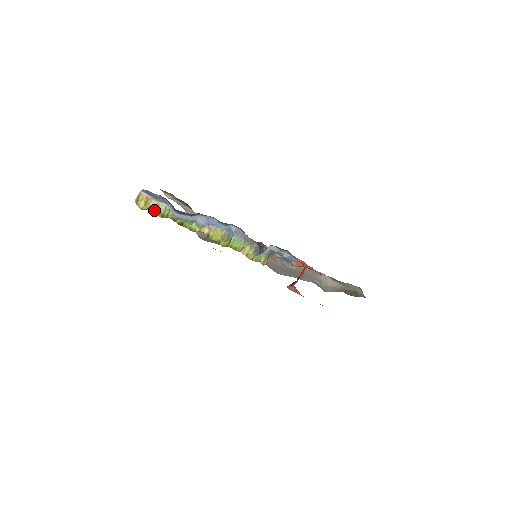
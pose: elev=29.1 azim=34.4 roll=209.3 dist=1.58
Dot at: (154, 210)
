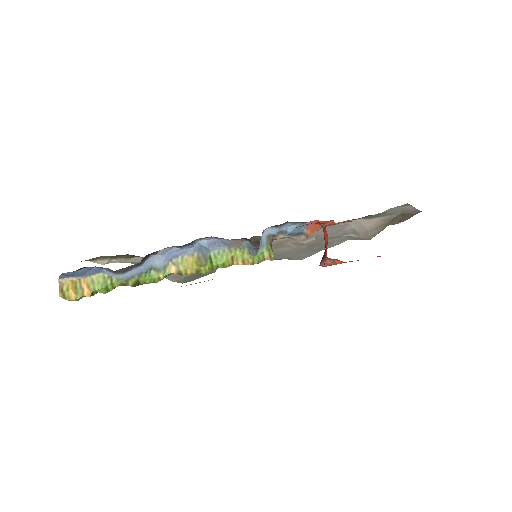
Dot at: (91, 291)
